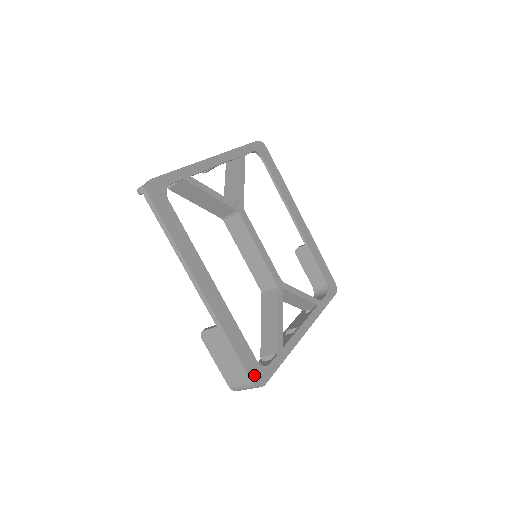
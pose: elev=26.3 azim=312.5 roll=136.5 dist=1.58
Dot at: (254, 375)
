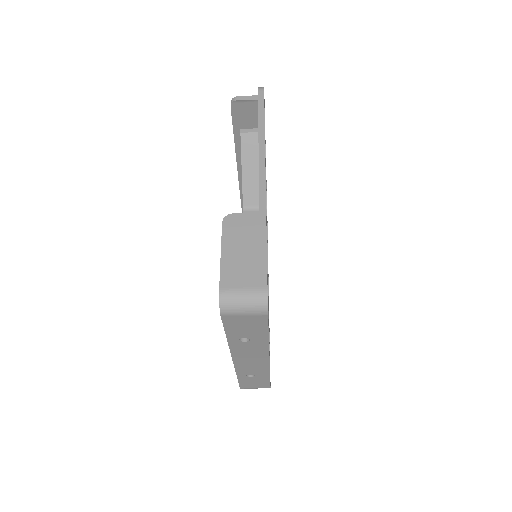
Dot at: occluded
